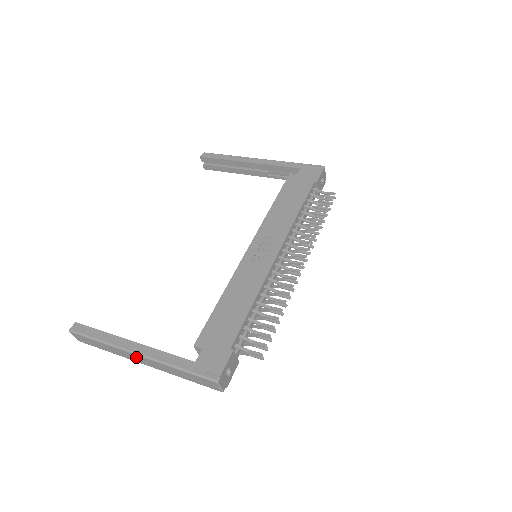
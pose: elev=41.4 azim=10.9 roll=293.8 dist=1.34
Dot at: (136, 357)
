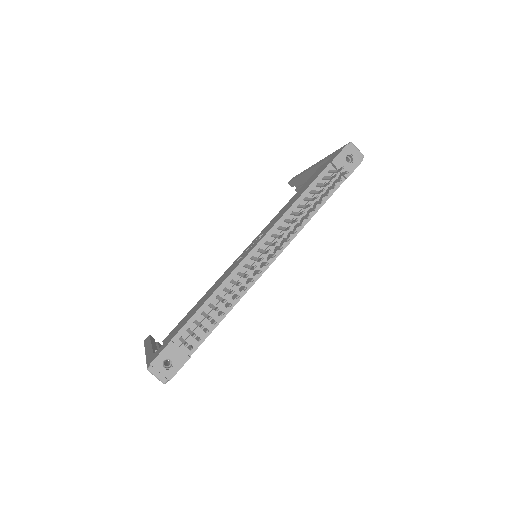
Dot at: occluded
